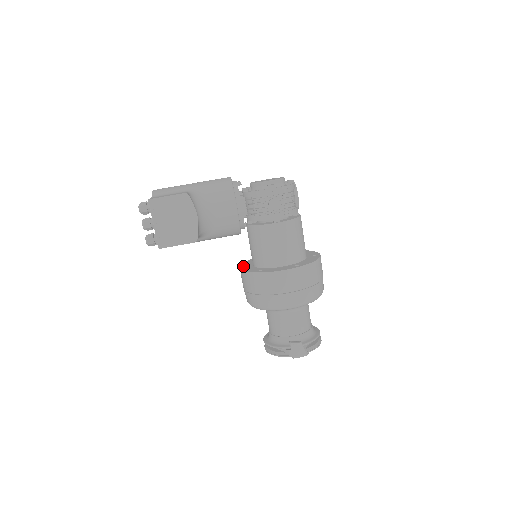
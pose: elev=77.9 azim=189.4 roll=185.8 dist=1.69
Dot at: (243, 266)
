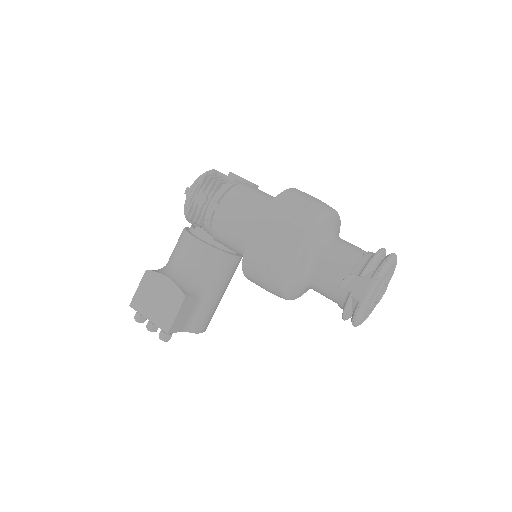
Dot at: occluded
